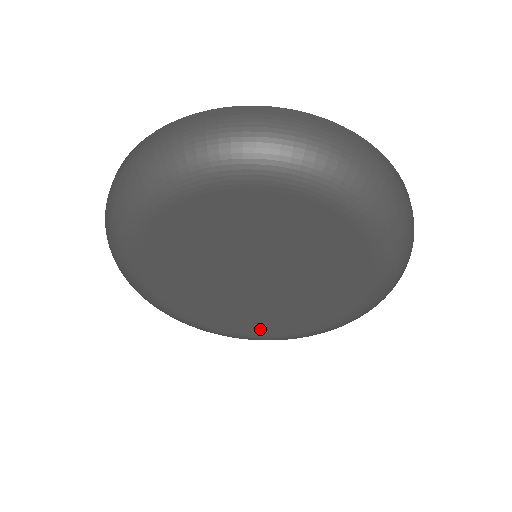
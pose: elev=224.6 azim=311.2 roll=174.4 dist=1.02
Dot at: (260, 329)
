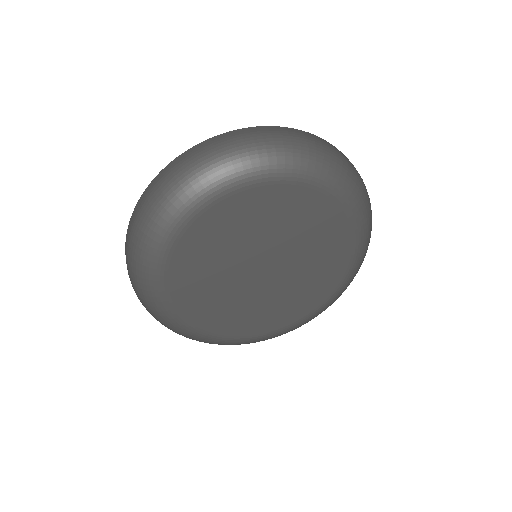
Dot at: (215, 324)
